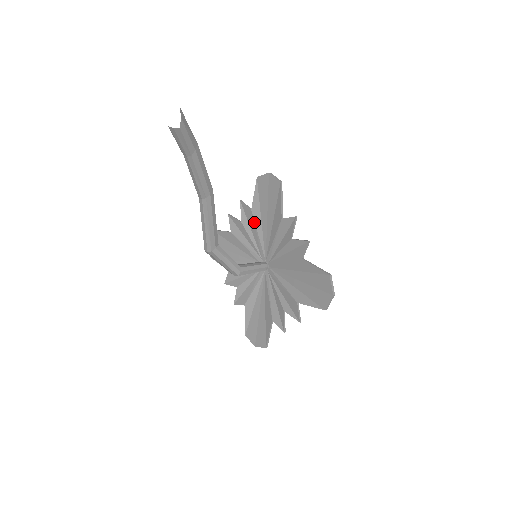
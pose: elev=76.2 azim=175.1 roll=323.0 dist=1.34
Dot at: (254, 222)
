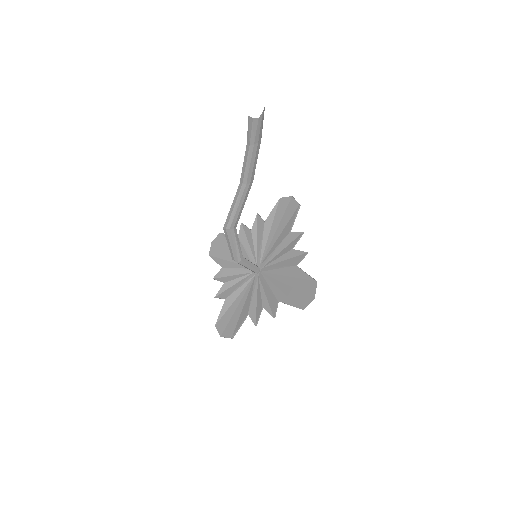
Dot at: (263, 232)
